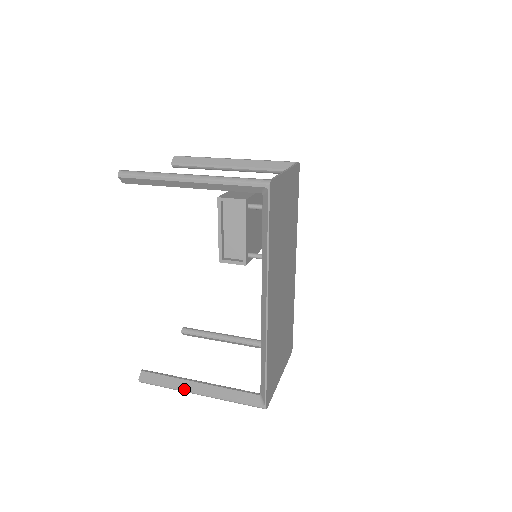
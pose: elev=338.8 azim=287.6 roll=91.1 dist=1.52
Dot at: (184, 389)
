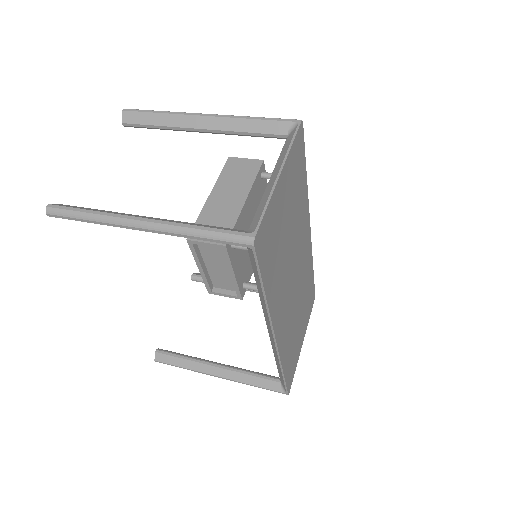
Dot at: (202, 372)
